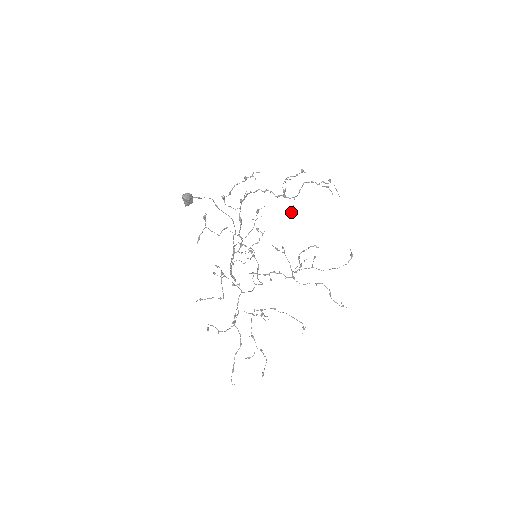
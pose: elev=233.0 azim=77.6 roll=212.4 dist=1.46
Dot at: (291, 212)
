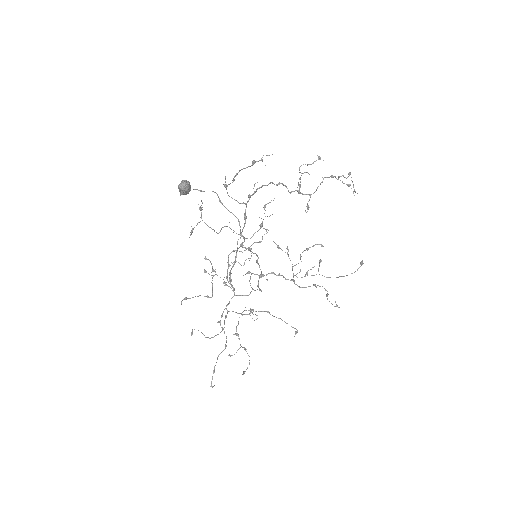
Dot at: occluded
